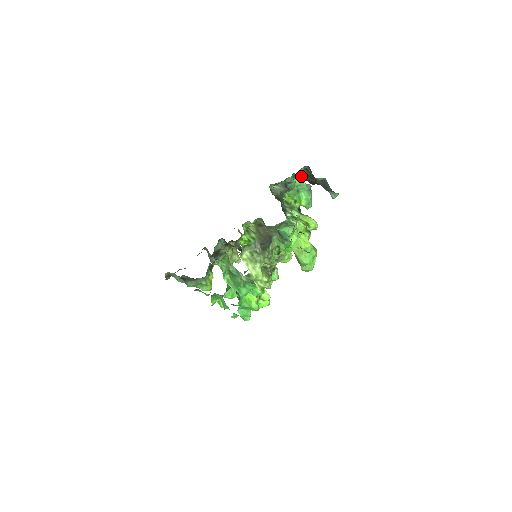
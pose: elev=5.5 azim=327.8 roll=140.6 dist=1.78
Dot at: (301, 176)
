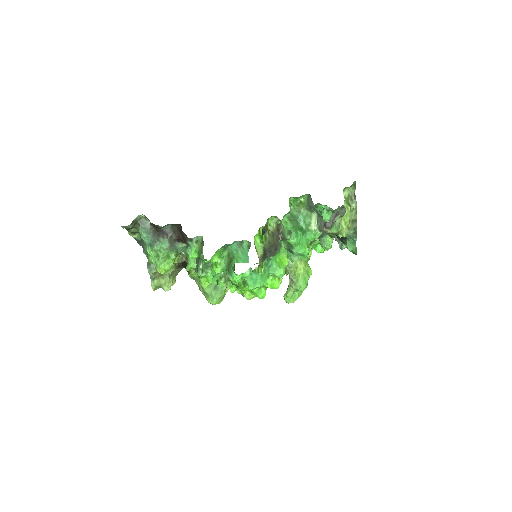
Dot at: occluded
